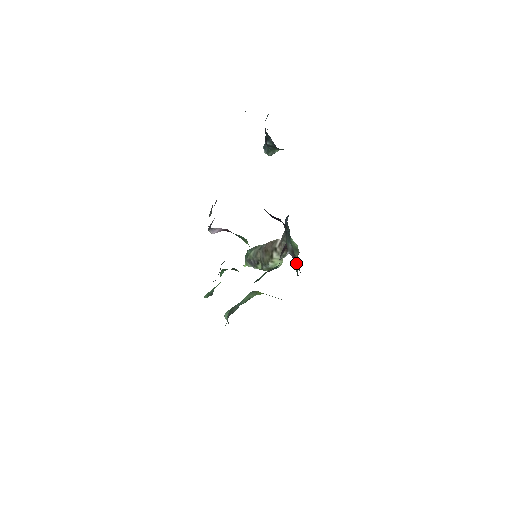
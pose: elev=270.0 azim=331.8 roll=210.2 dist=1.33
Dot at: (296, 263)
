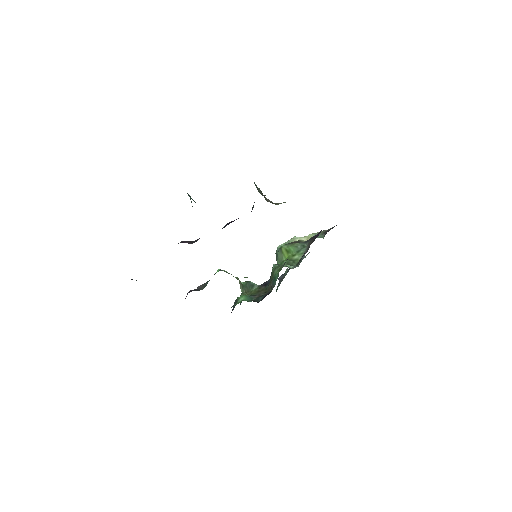
Dot at: occluded
